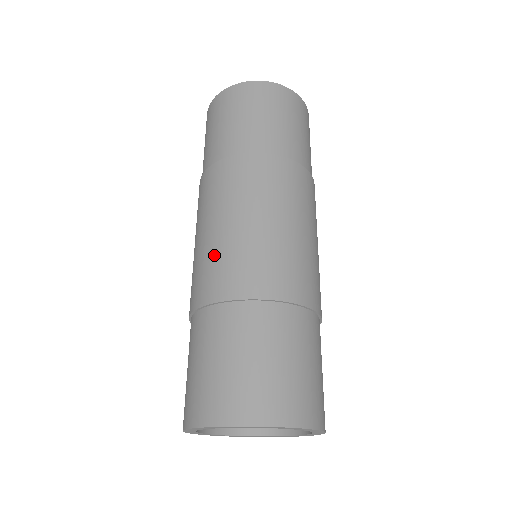
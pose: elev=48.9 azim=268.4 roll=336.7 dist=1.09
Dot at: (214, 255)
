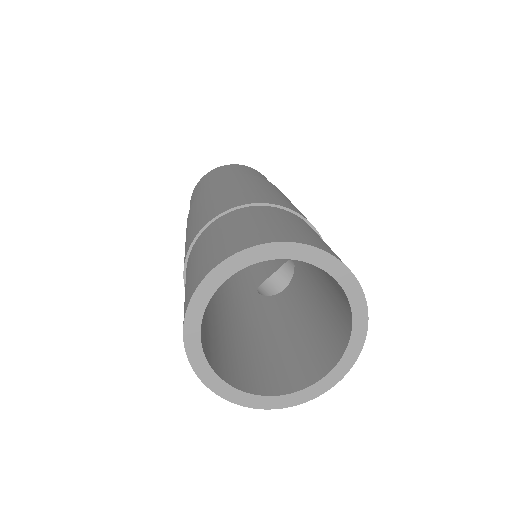
Dot at: occluded
